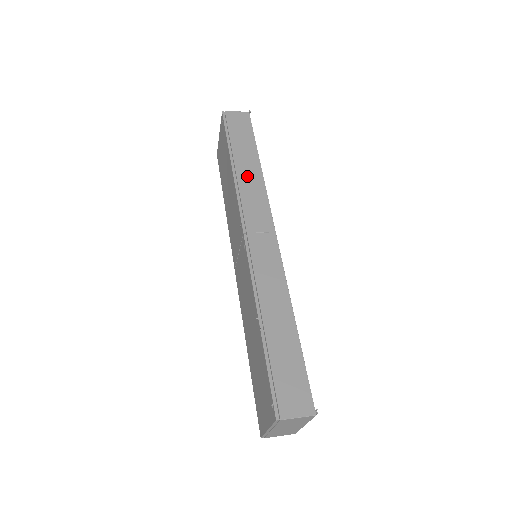
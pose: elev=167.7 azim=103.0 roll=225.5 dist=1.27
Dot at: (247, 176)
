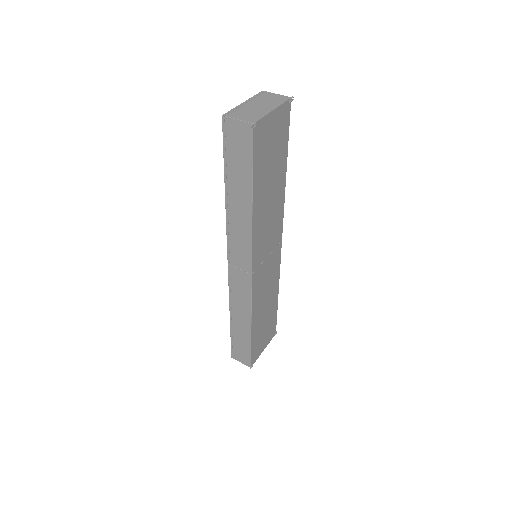
Dot at: (237, 215)
